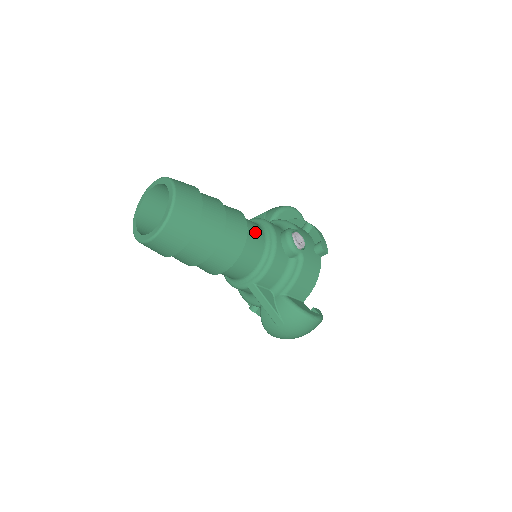
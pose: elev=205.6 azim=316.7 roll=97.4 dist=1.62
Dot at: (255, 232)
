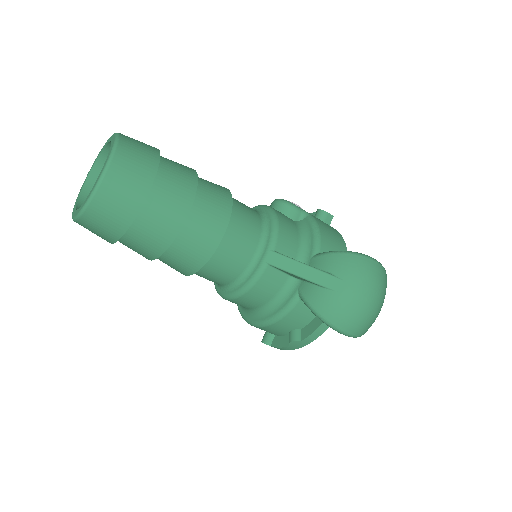
Dot at: occluded
